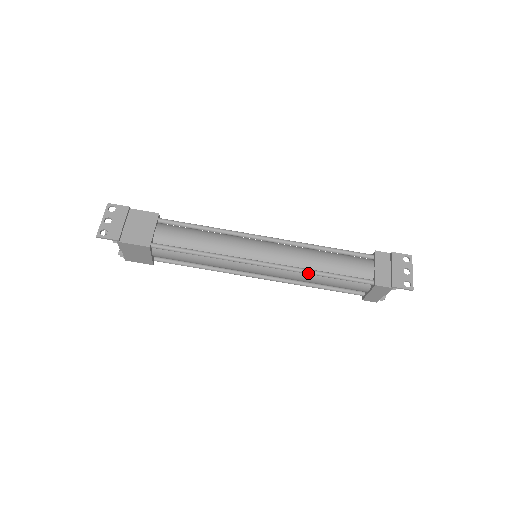
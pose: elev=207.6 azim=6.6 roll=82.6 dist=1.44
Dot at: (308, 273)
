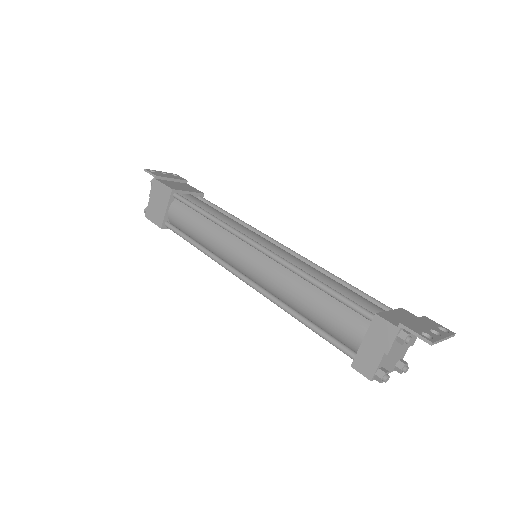
Dot at: (297, 270)
